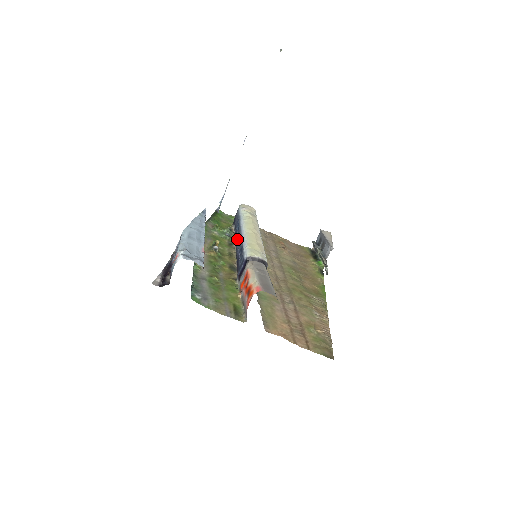
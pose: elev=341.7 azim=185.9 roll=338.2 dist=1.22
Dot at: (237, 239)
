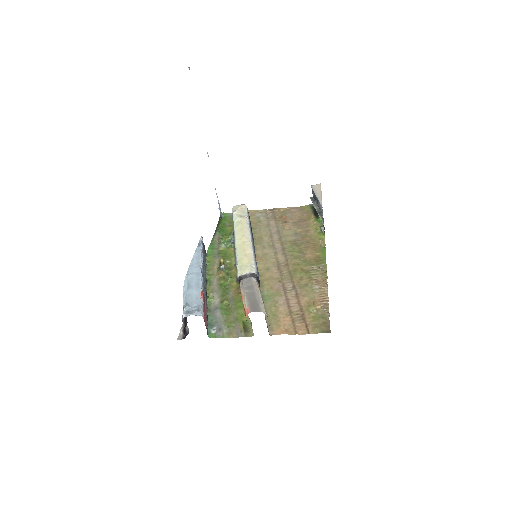
Dot at: occluded
